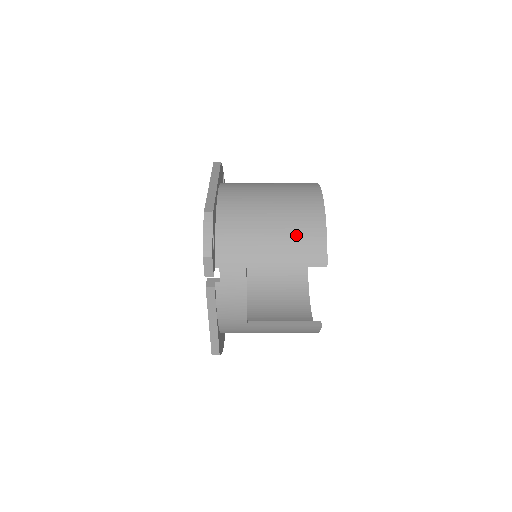
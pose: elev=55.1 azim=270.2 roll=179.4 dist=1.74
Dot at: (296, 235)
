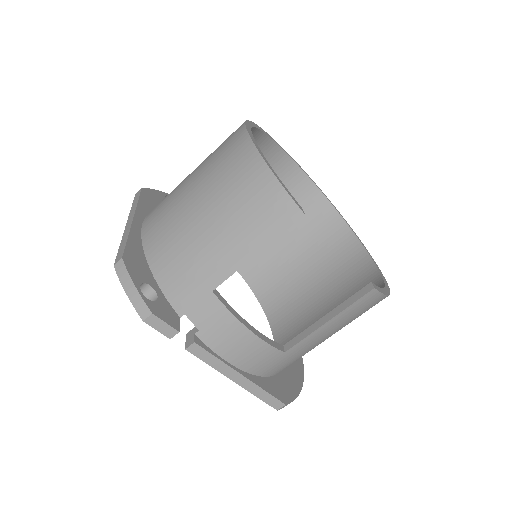
Dot at: (239, 206)
